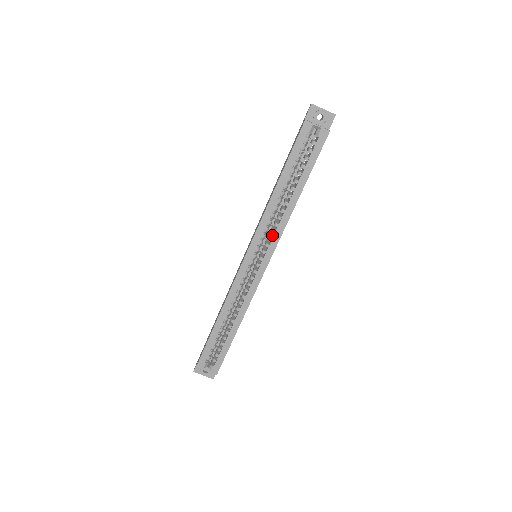
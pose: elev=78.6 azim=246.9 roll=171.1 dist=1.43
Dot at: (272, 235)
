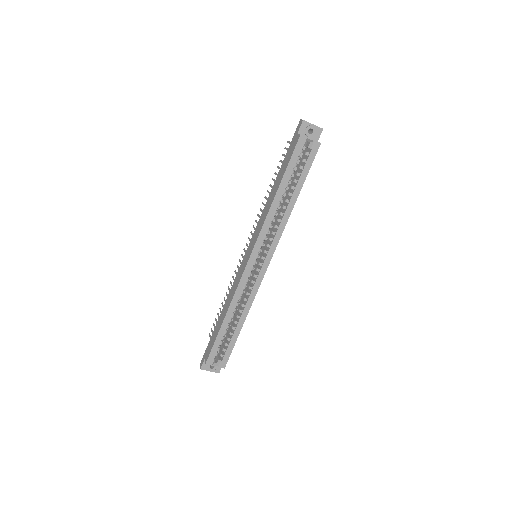
Dot at: (271, 236)
